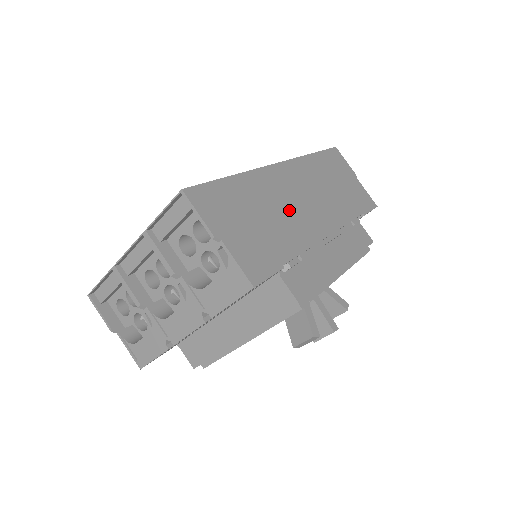
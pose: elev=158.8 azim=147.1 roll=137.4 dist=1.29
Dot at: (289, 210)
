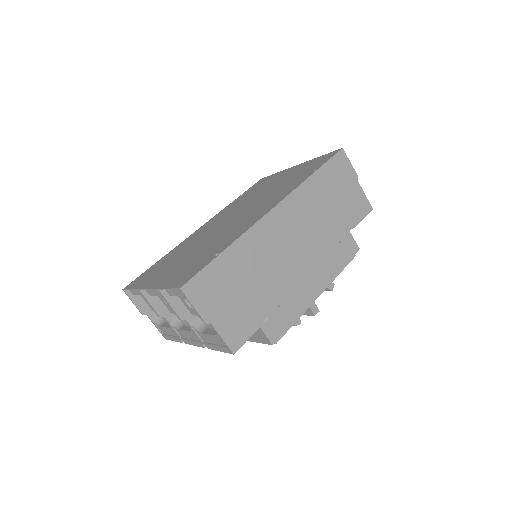
Dot at: (275, 262)
